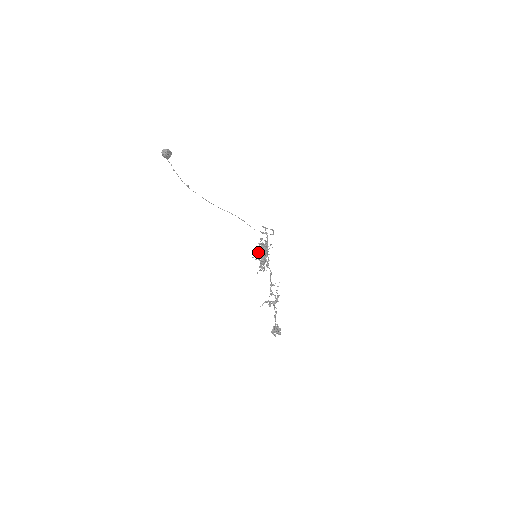
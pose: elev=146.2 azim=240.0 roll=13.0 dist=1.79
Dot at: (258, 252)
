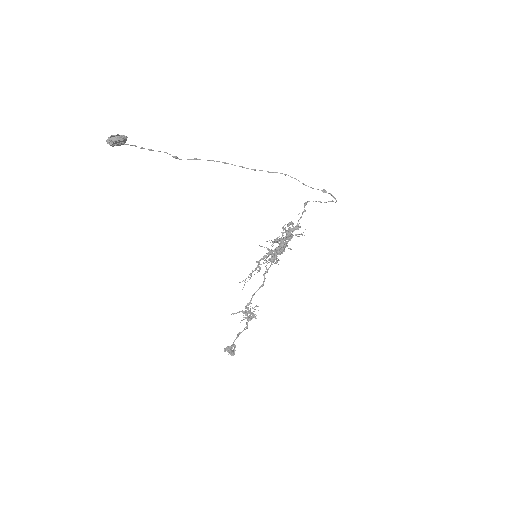
Dot at: occluded
